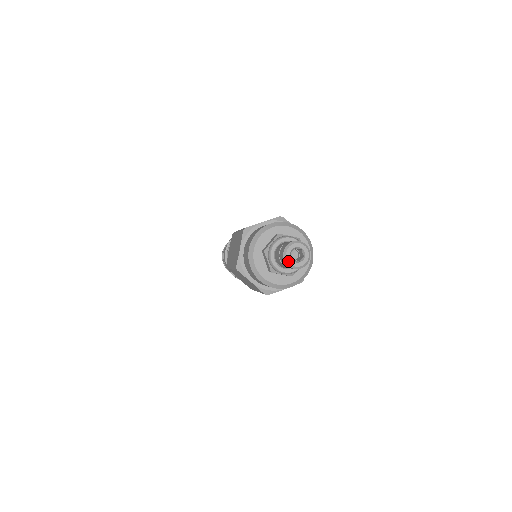
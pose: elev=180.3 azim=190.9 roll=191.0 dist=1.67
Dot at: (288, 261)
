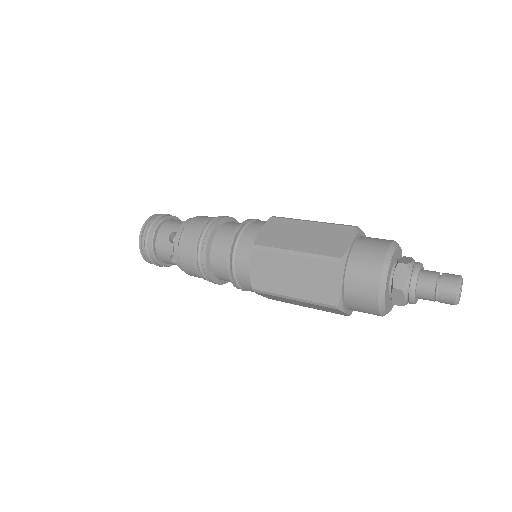
Dot at: occluded
